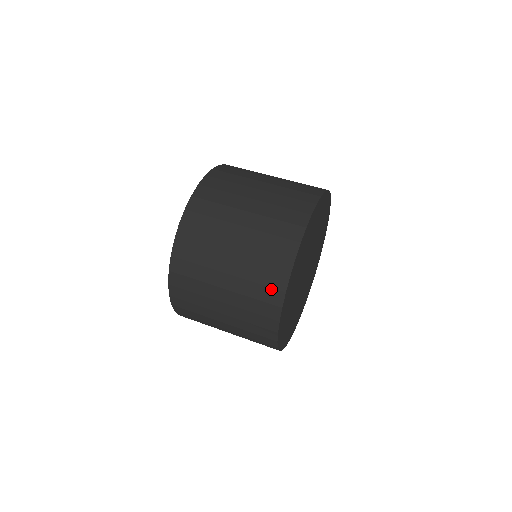
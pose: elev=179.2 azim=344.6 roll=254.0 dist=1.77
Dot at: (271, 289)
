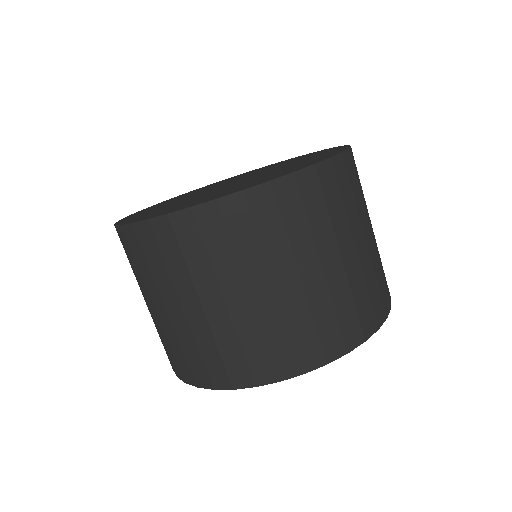
Dot at: occluded
